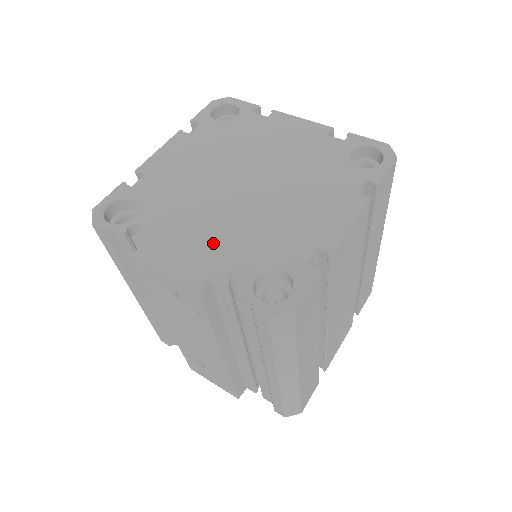
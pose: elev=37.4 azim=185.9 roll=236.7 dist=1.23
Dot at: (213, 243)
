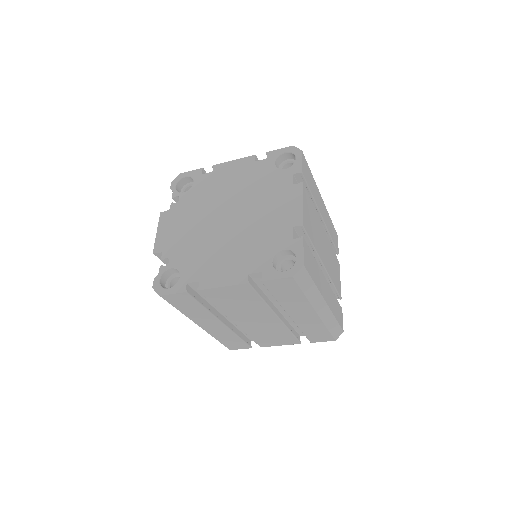
Dot at: (182, 236)
